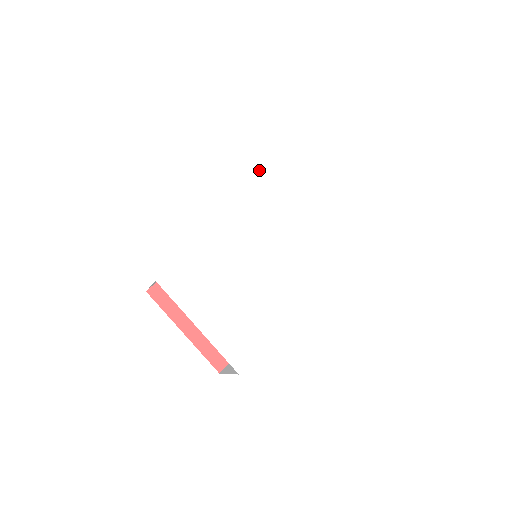
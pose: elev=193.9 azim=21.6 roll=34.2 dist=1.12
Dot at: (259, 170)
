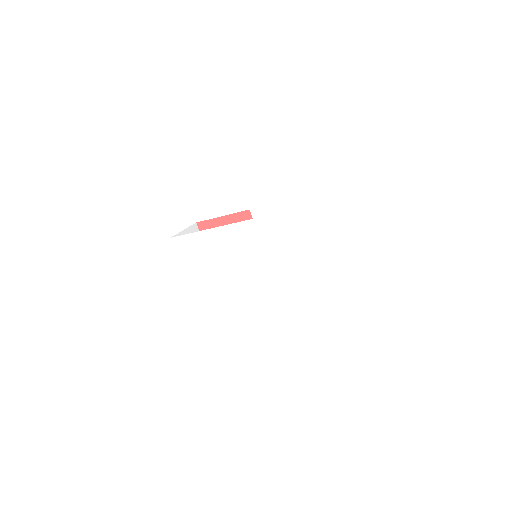
Dot at: (281, 195)
